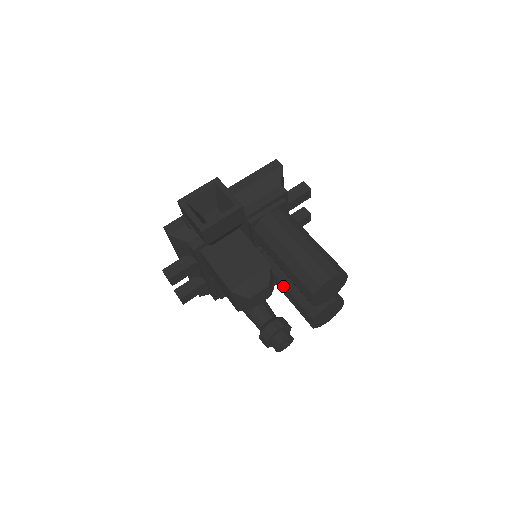
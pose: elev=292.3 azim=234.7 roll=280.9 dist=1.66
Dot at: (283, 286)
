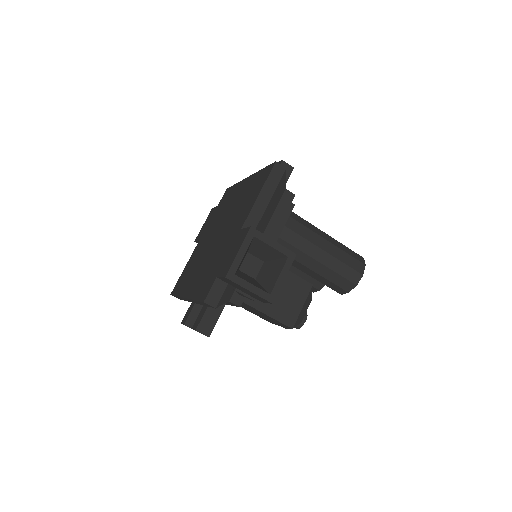
Dot at: occluded
